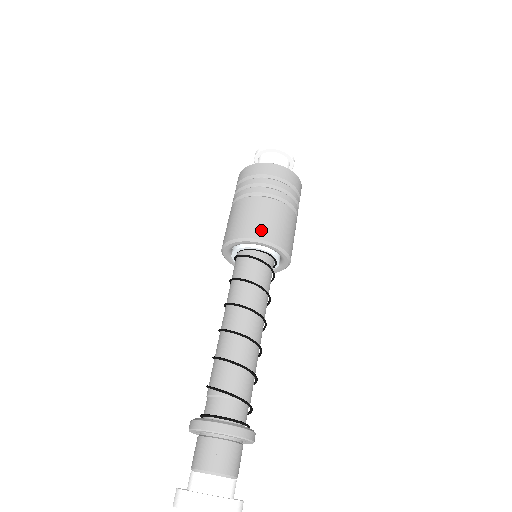
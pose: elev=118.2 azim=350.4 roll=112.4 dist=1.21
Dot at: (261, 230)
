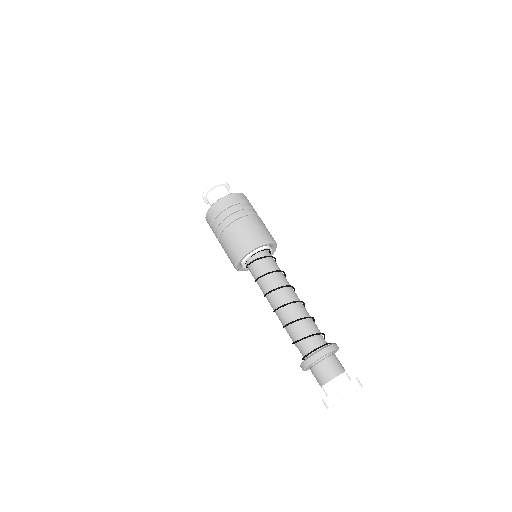
Dot at: (247, 243)
